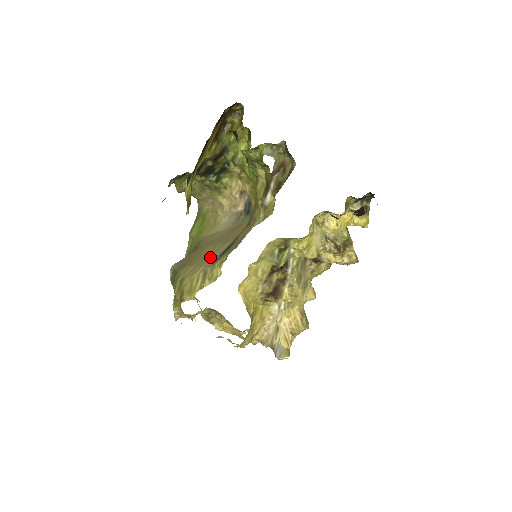
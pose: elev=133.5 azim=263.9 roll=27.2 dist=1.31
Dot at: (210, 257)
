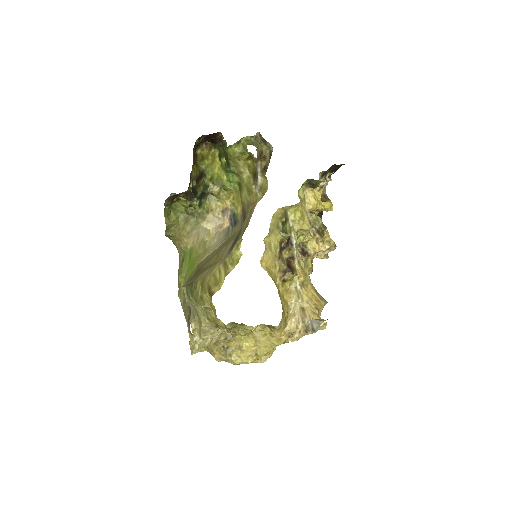
Dot at: (220, 257)
